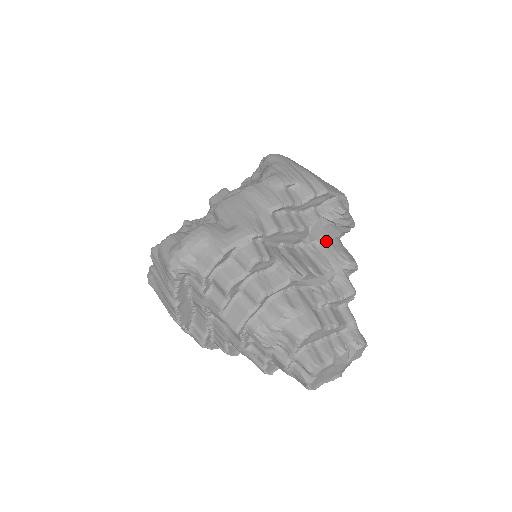
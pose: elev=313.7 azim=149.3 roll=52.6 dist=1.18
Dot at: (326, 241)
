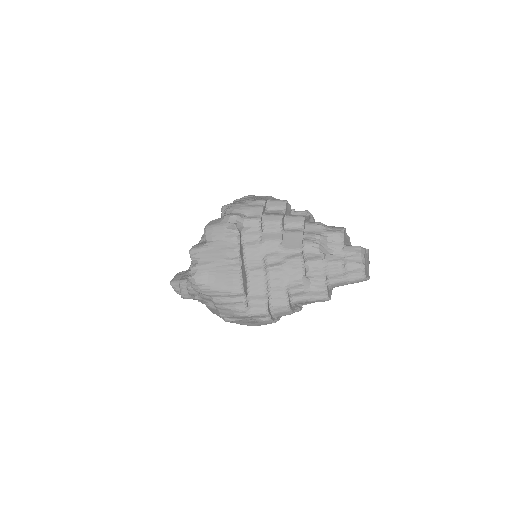
Dot at: occluded
